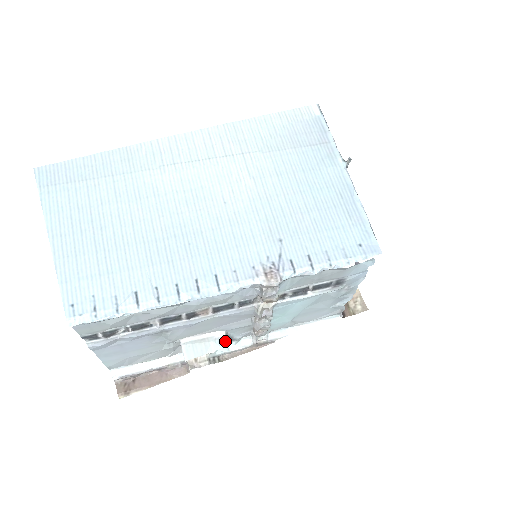
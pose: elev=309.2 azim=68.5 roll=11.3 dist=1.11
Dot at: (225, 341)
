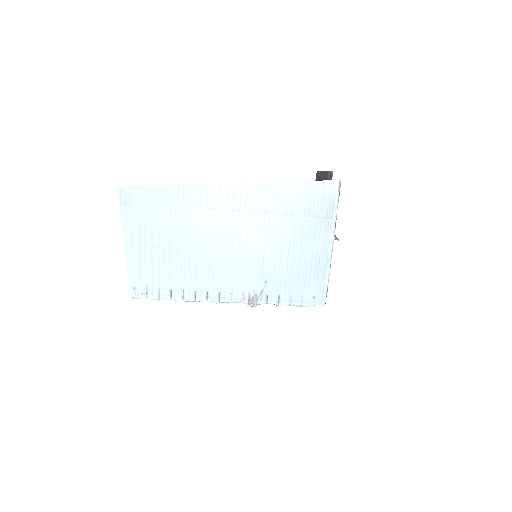
Dot at: occluded
